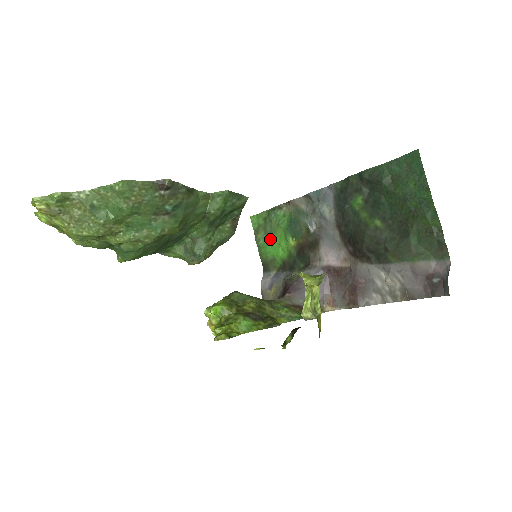
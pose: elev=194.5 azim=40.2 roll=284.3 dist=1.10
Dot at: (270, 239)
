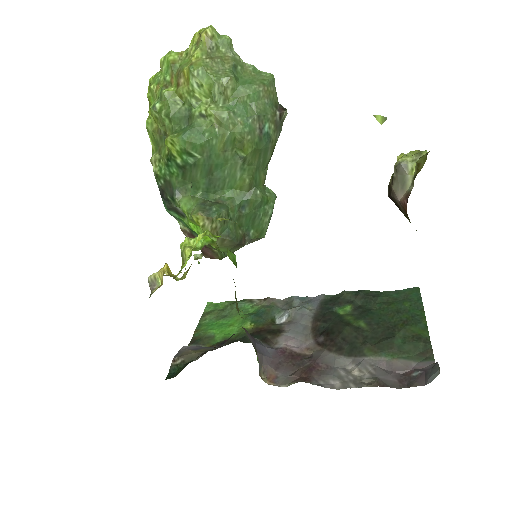
Dot at: (221, 320)
